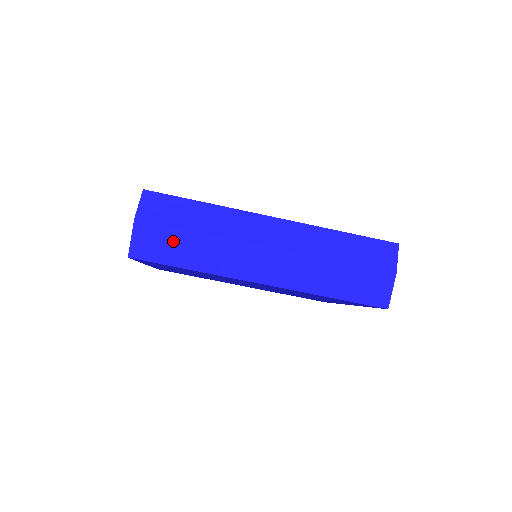
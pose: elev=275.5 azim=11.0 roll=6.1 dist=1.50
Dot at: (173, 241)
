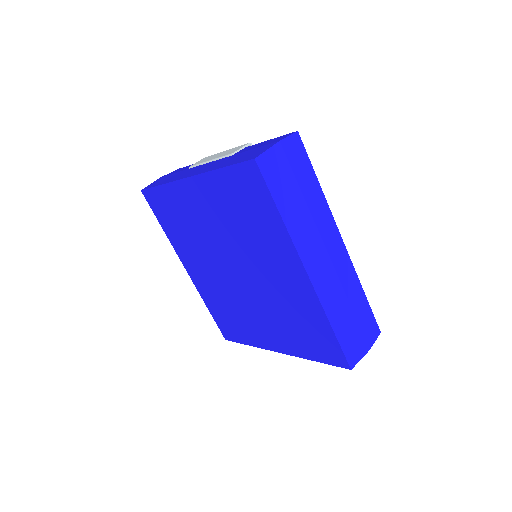
Dot at: (287, 184)
